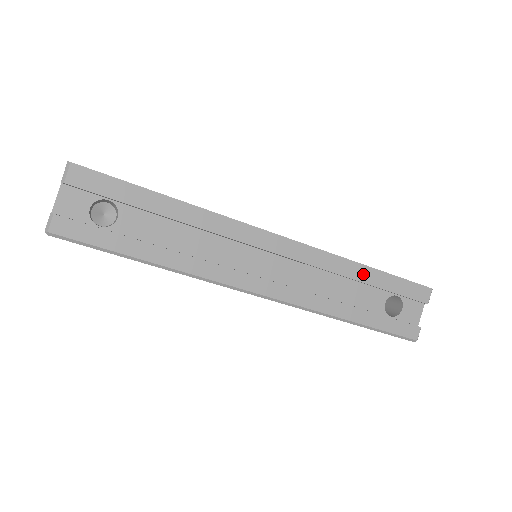
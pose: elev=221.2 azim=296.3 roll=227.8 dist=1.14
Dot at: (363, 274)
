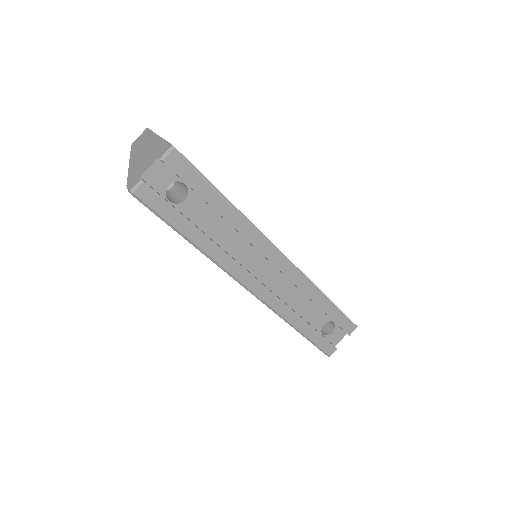
Dot at: (323, 302)
